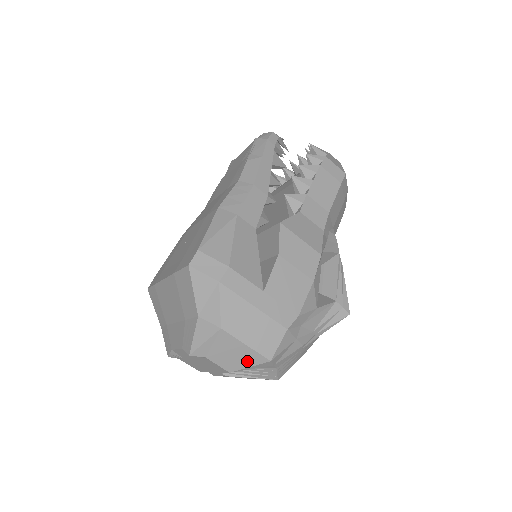
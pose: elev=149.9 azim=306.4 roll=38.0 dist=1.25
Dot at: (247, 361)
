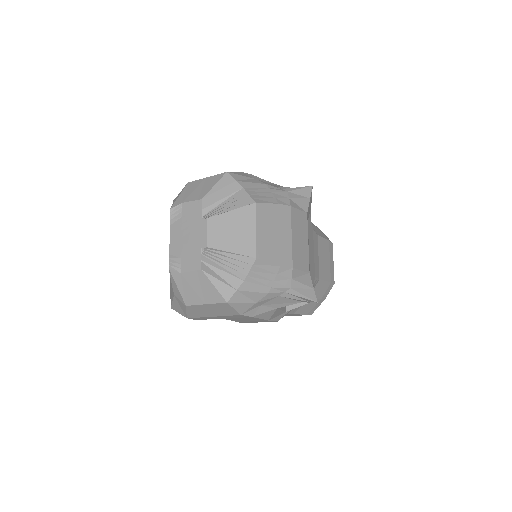
Dot at: (211, 184)
